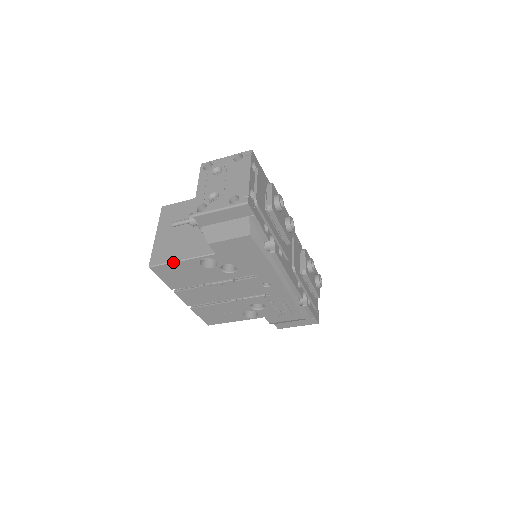
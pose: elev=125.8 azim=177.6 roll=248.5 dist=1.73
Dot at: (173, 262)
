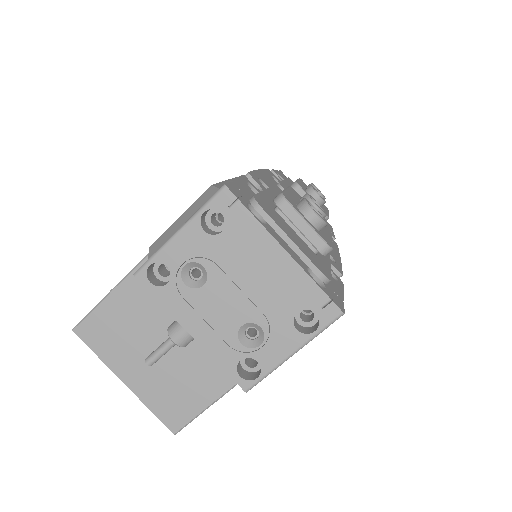
Dot at: (209, 406)
